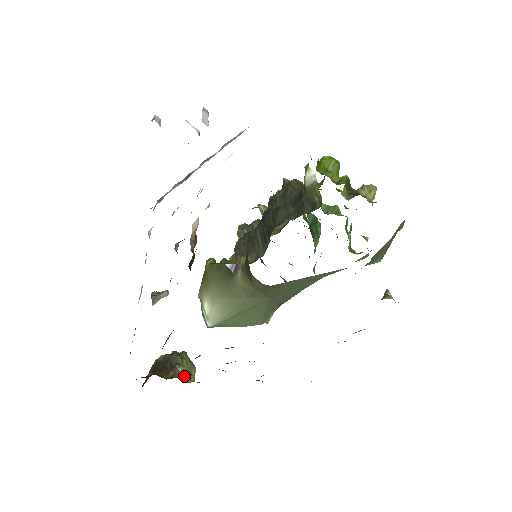
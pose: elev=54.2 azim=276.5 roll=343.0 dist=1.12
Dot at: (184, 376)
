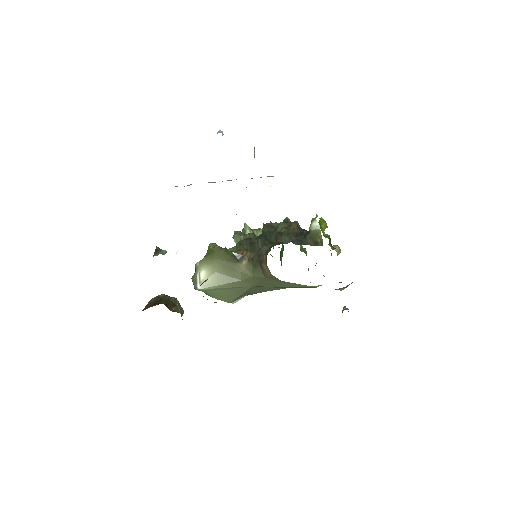
Dot at: (181, 314)
